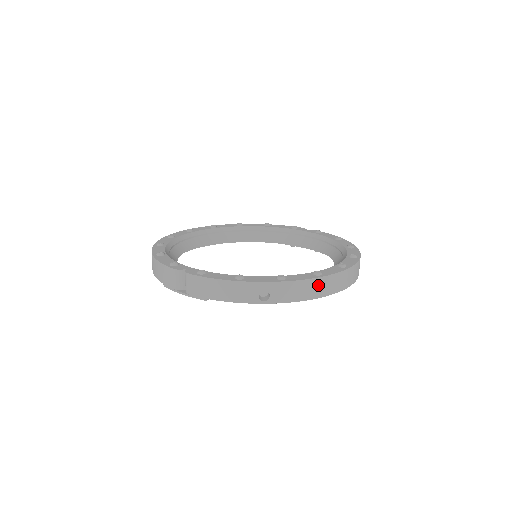
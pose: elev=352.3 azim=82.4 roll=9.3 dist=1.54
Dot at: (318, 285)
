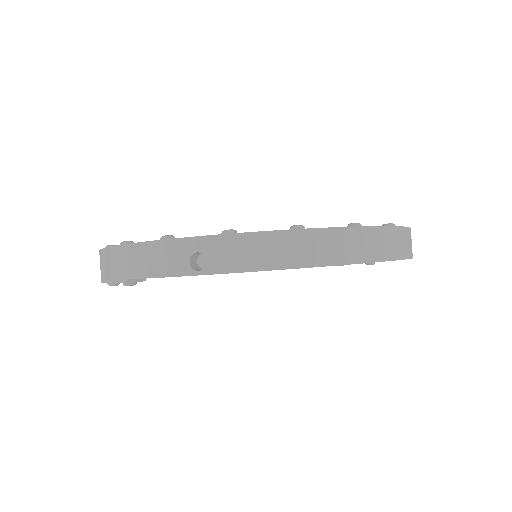
Dot at: (295, 244)
